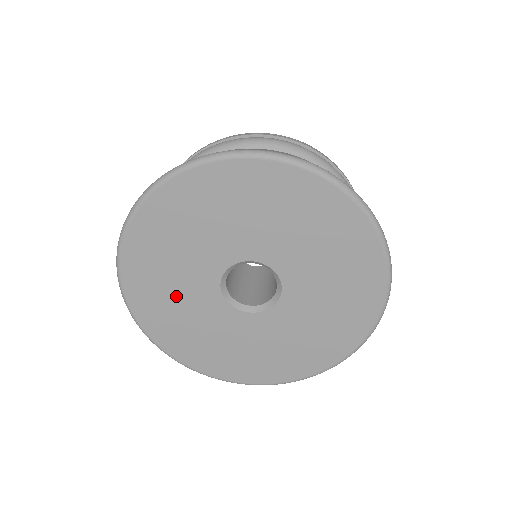
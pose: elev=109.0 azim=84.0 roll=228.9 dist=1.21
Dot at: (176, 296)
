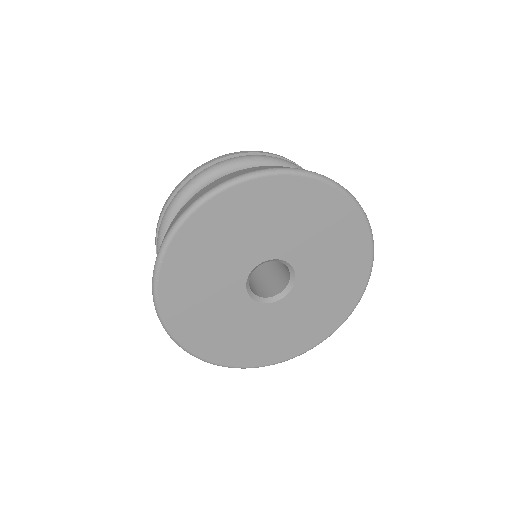
Dot at: (209, 307)
